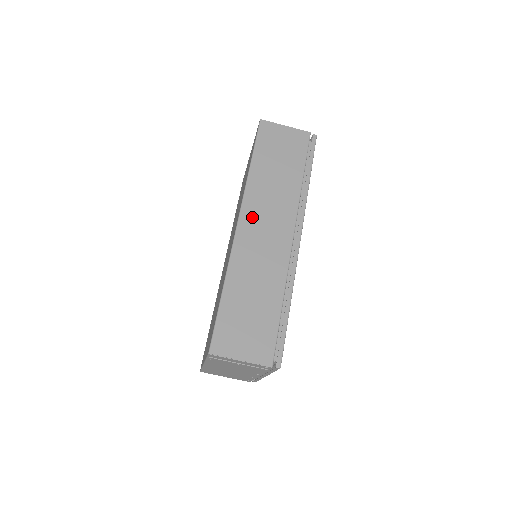
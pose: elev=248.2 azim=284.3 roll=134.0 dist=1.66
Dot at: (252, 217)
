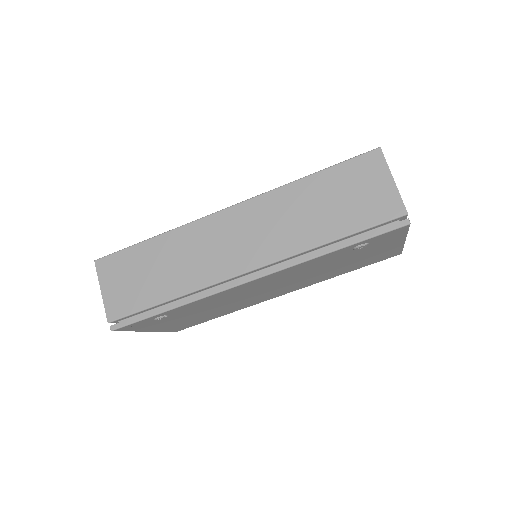
Dot at: (243, 217)
